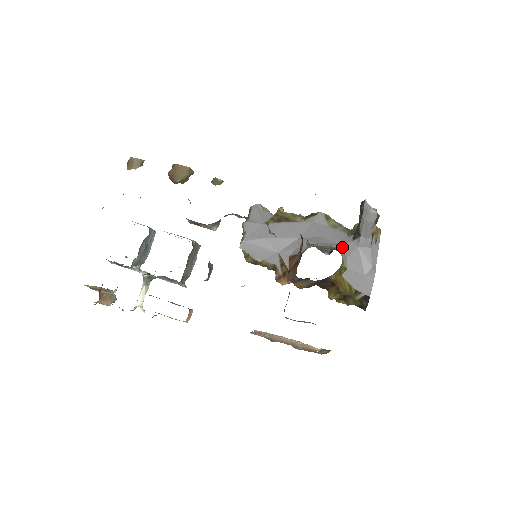
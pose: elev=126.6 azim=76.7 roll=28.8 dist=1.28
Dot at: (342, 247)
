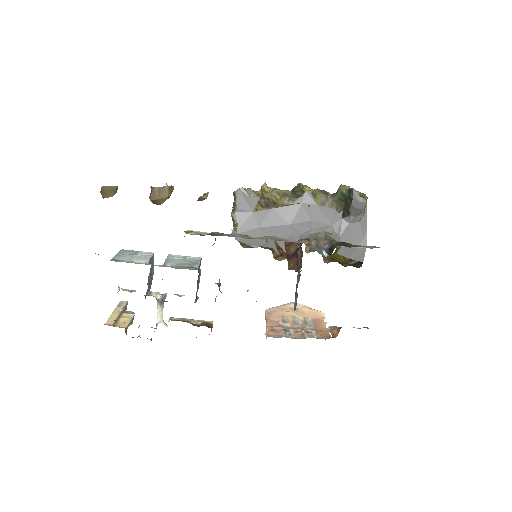
Dot at: (334, 228)
